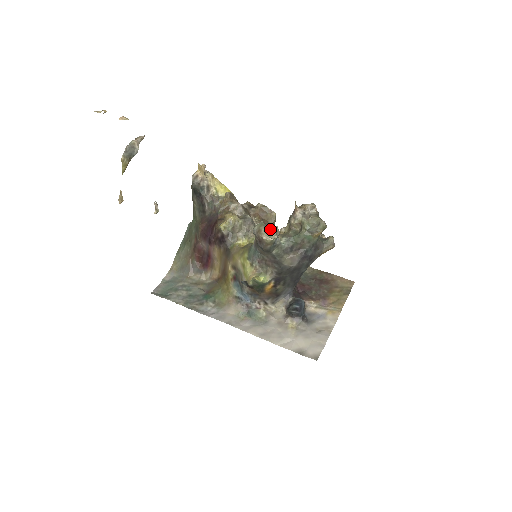
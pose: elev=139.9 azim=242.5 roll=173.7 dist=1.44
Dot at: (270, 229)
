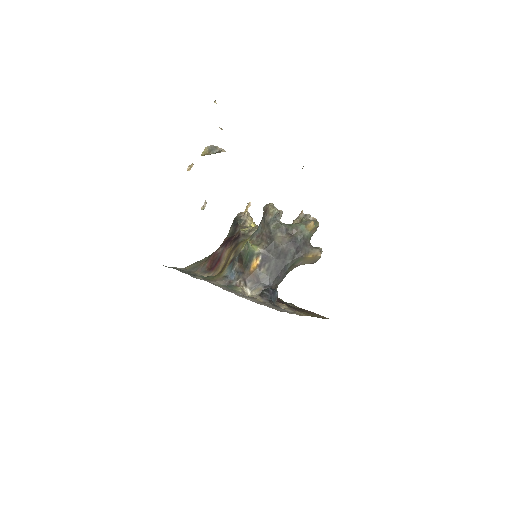
Dot at: occluded
